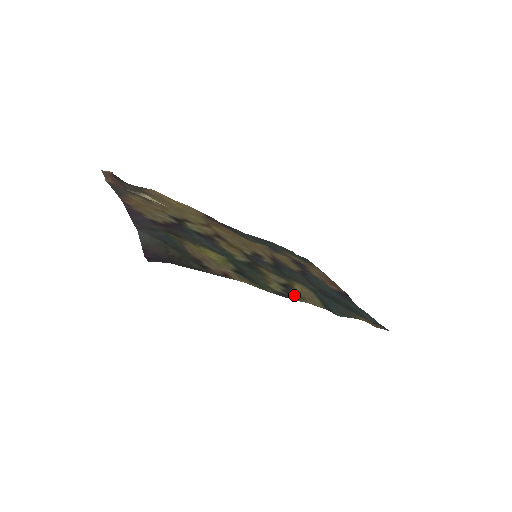
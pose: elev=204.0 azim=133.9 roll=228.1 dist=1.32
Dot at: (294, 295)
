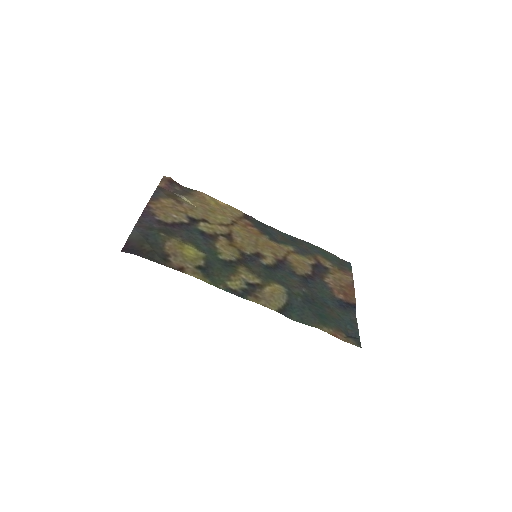
Dot at: (250, 294)
